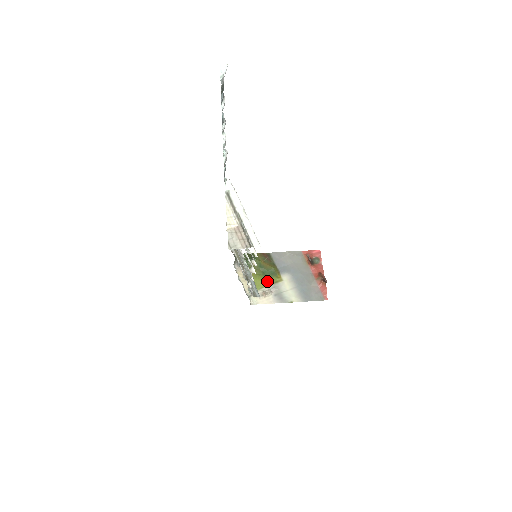
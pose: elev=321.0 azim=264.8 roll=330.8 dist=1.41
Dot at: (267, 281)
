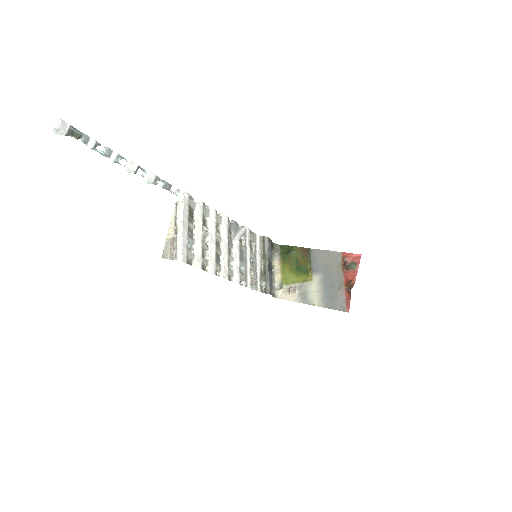
Dot at: (297, 278)
